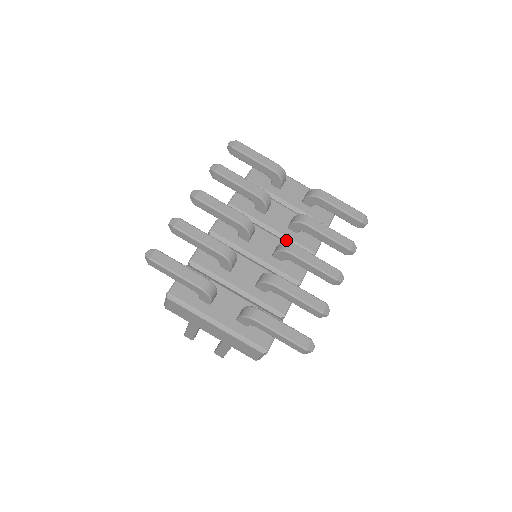
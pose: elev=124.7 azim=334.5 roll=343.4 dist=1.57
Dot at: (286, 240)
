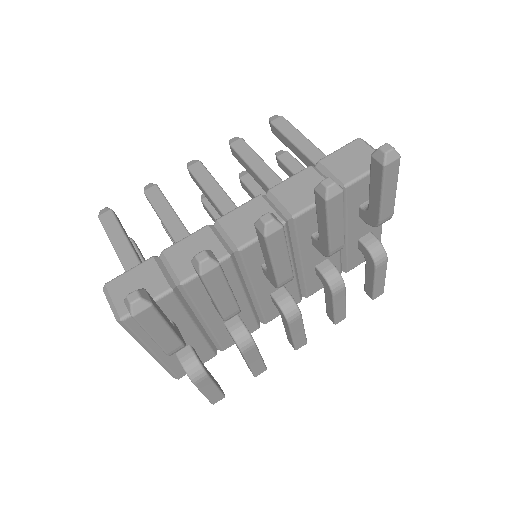
Dot at: (300, 277)
